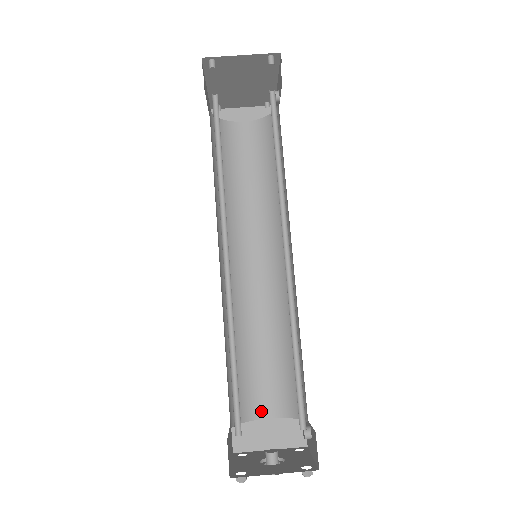
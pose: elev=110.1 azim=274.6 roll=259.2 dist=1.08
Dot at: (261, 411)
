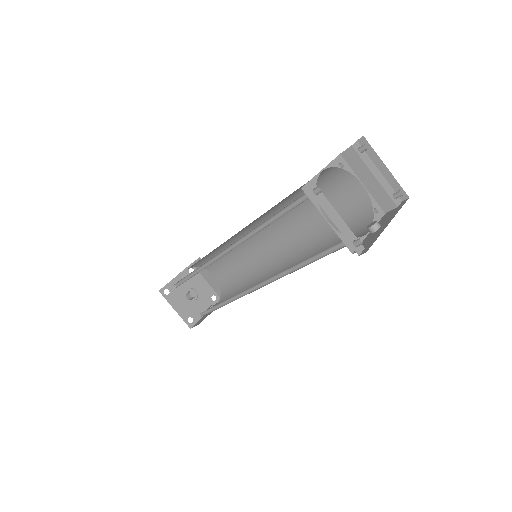
Dot at: (214, 272)
